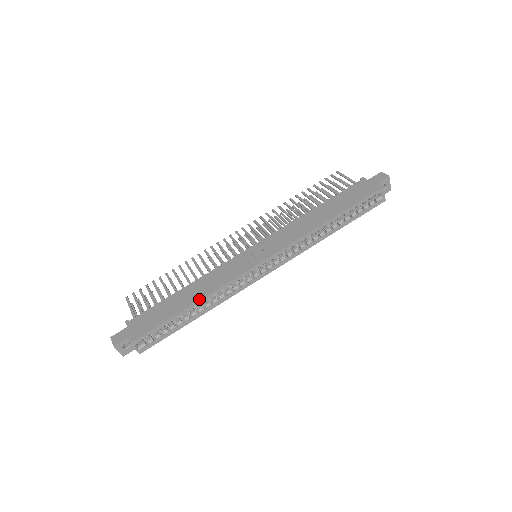
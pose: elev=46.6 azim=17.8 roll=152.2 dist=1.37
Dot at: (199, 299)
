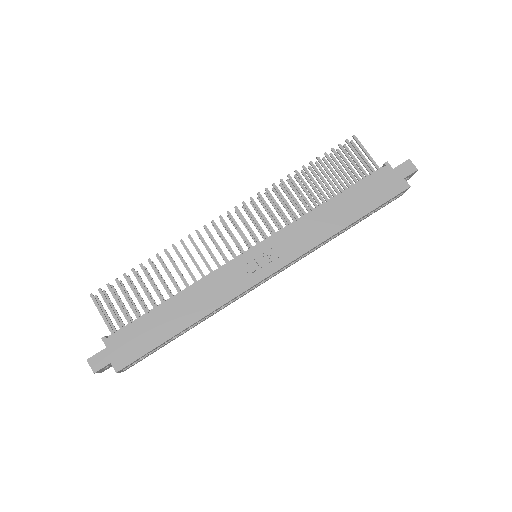
Dot at: (196, 321)
